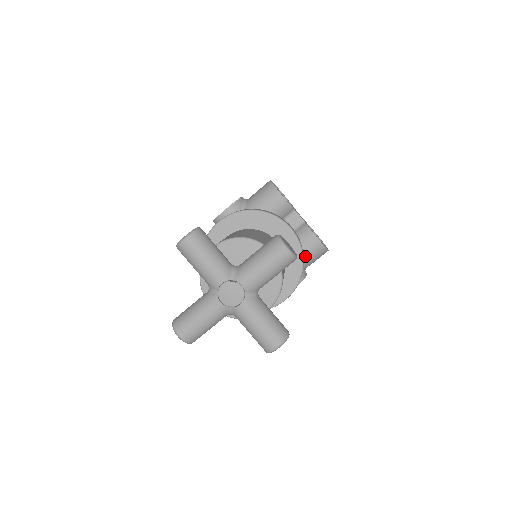
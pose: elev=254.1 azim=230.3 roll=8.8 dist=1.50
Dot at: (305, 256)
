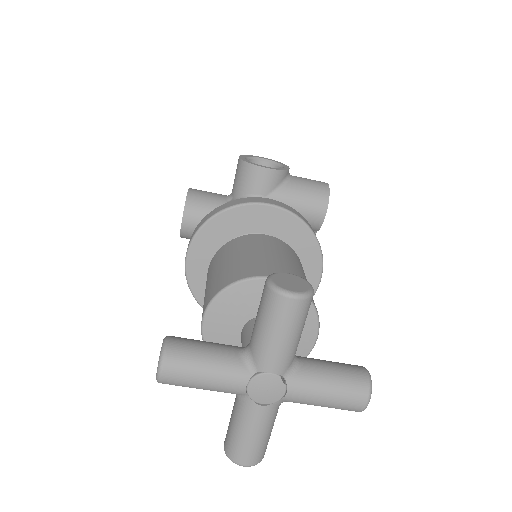
Dot at: occluded
